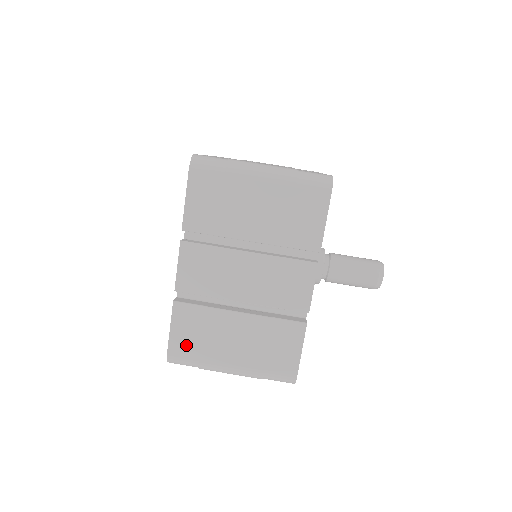
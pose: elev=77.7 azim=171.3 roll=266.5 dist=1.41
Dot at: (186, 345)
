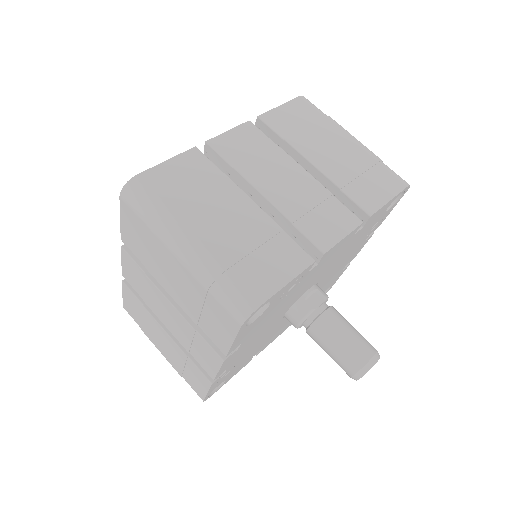
Dot at: (166, 183)
